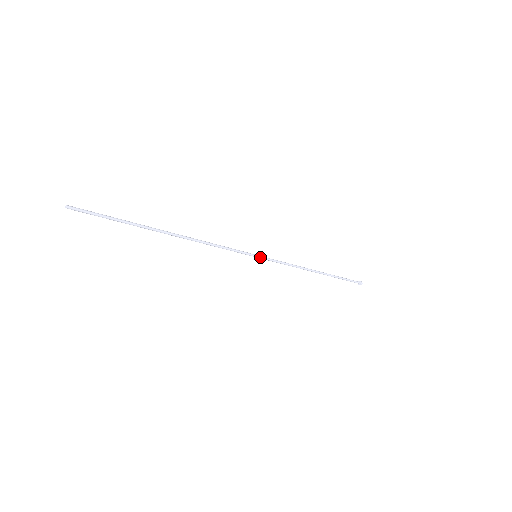
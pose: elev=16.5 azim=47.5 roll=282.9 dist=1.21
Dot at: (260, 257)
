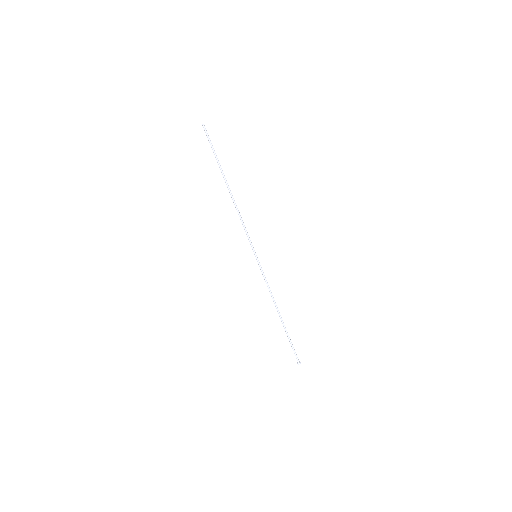
Dot at: occluded
